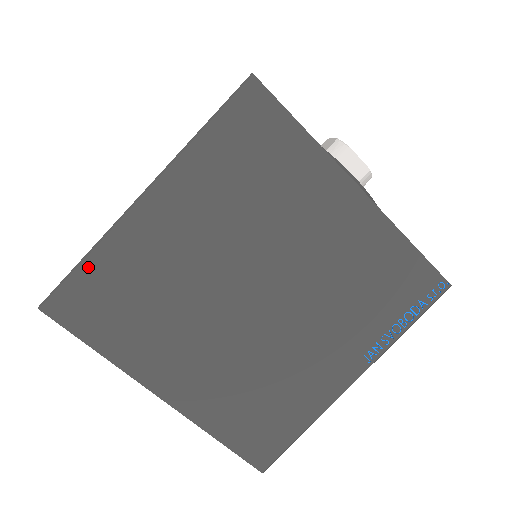
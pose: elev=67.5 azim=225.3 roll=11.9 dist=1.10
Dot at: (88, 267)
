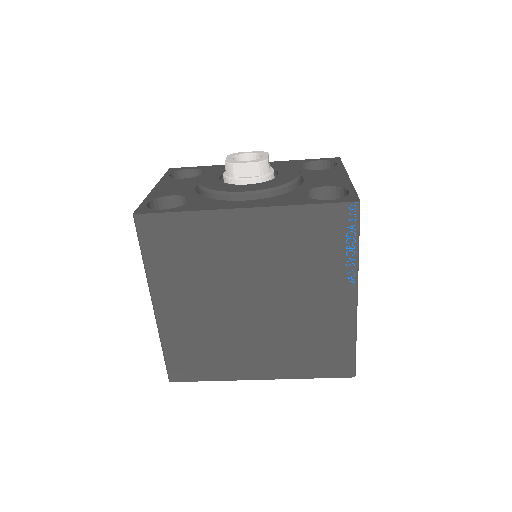
Dot at: (168, 352)
